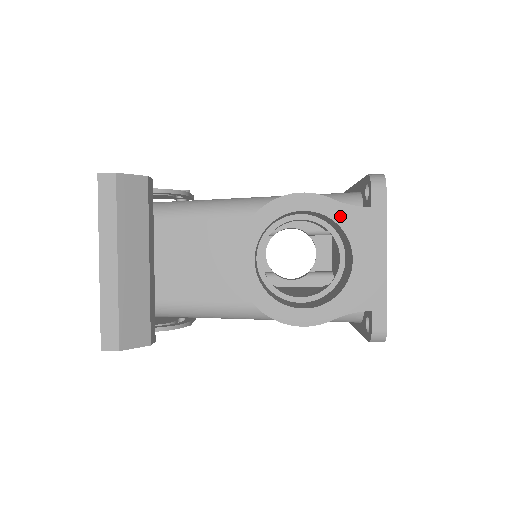
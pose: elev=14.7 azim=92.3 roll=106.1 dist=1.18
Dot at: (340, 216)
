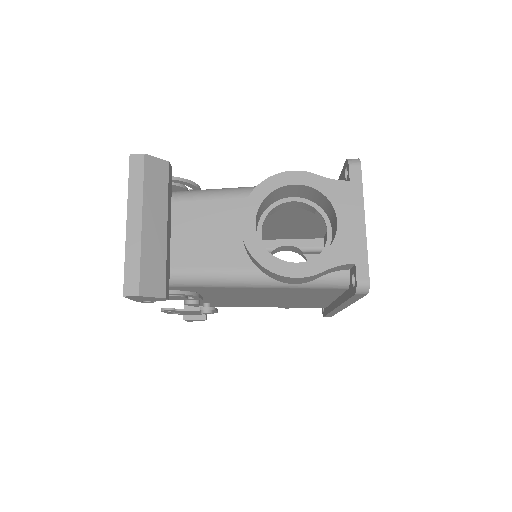
Dot at: (325, 188)
